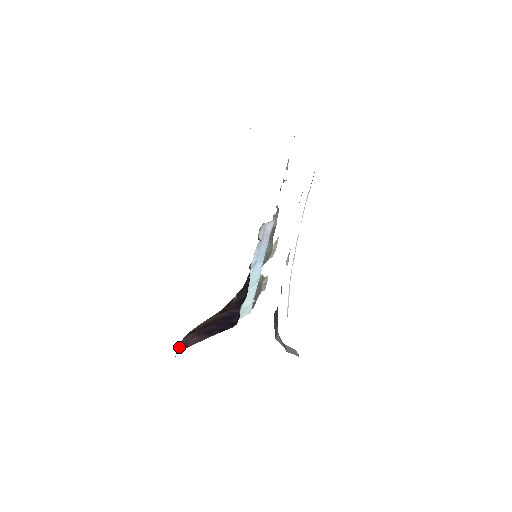
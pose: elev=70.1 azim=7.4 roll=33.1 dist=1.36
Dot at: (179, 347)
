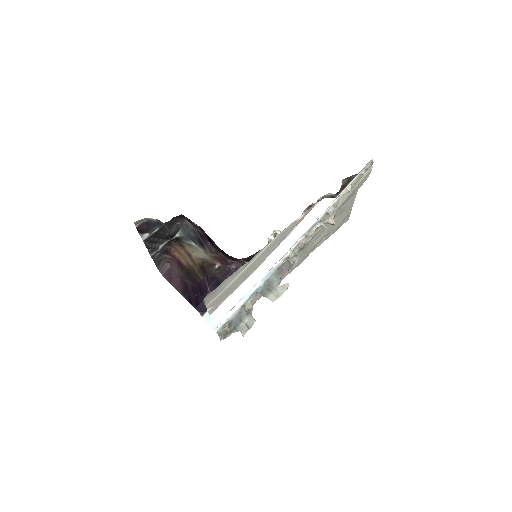
Dot at: (169, 272)
